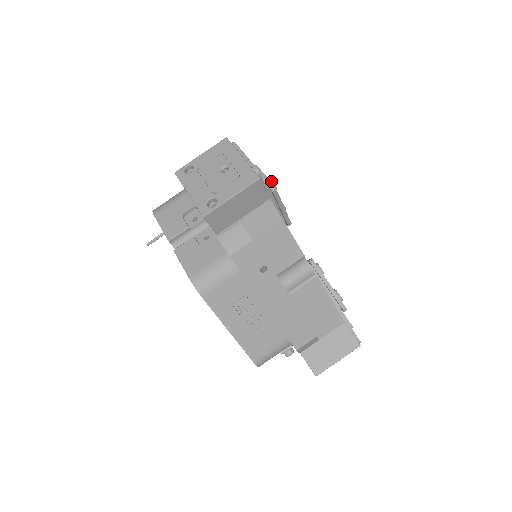
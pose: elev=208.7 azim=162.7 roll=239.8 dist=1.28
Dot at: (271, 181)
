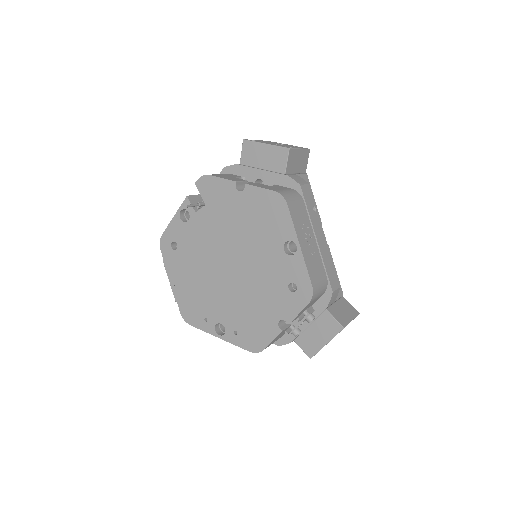
Dot at: occluded
